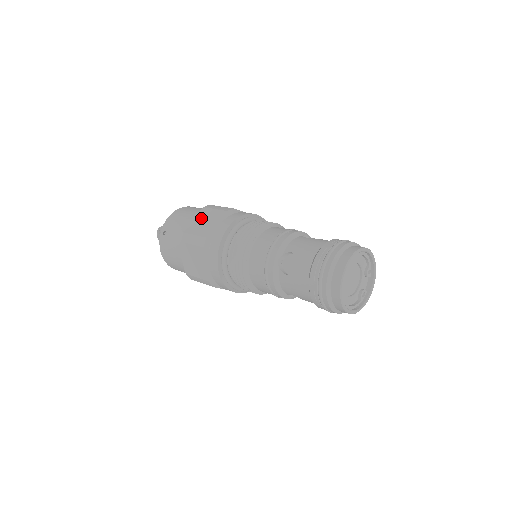
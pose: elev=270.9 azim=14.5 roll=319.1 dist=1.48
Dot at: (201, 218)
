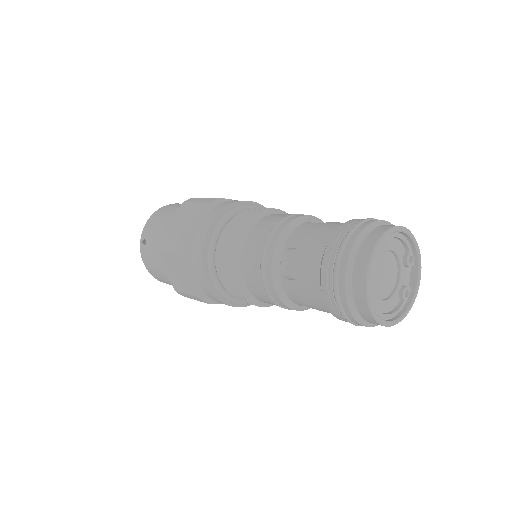
Dot at: (180, 217)
